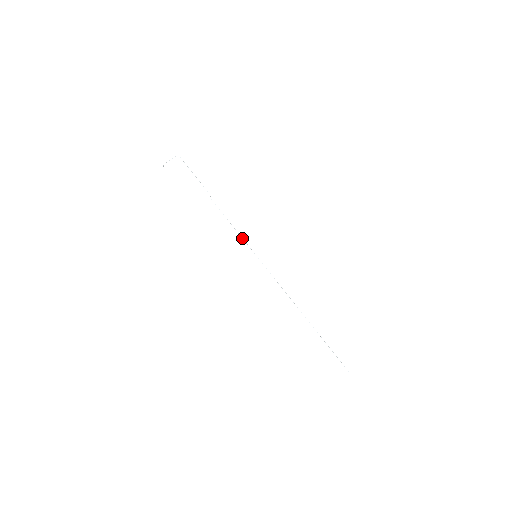
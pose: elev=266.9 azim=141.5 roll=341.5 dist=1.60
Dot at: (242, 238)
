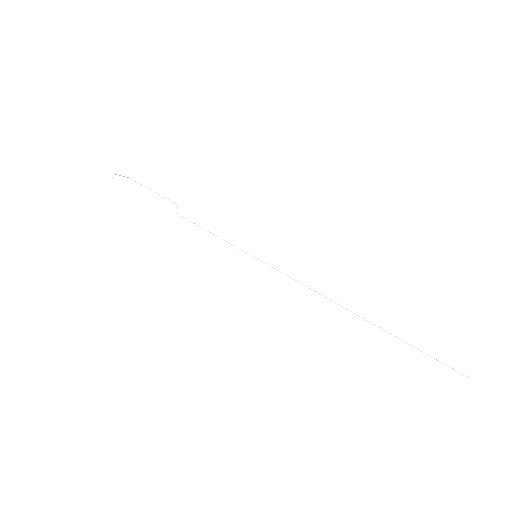
Dot at: (229, 243)
